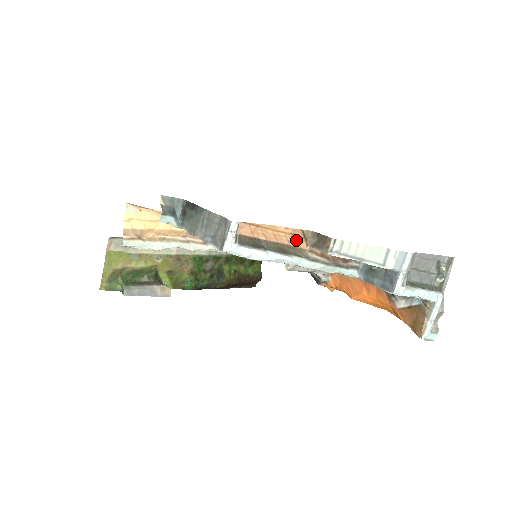
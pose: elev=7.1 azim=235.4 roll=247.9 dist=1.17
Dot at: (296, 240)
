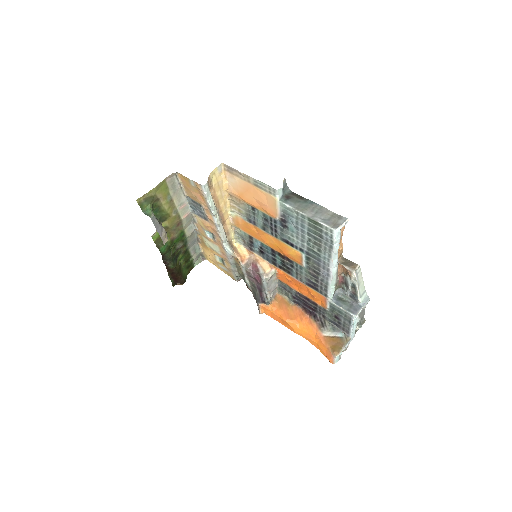
Dot at: (338, 254)
